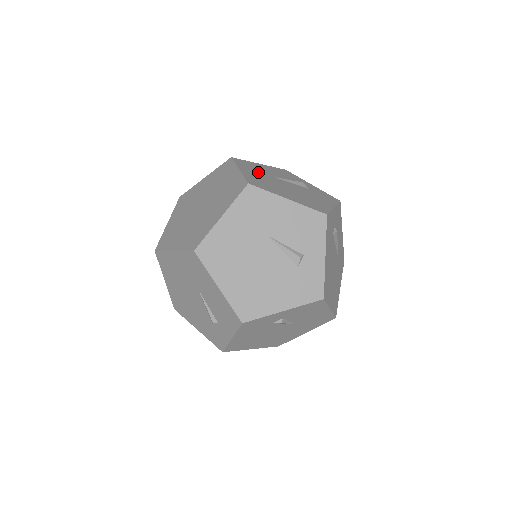
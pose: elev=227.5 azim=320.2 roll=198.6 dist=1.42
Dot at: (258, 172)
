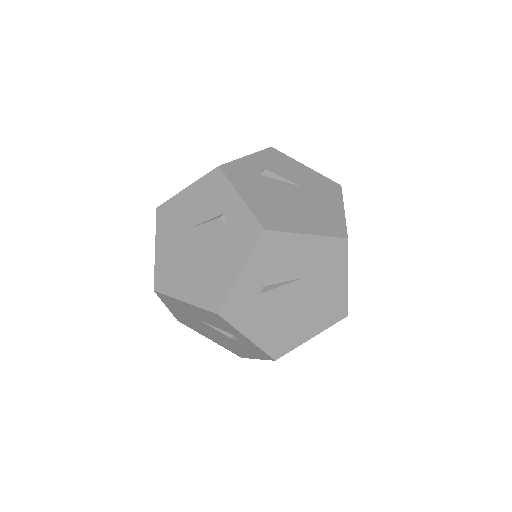
Dot at: occluded
